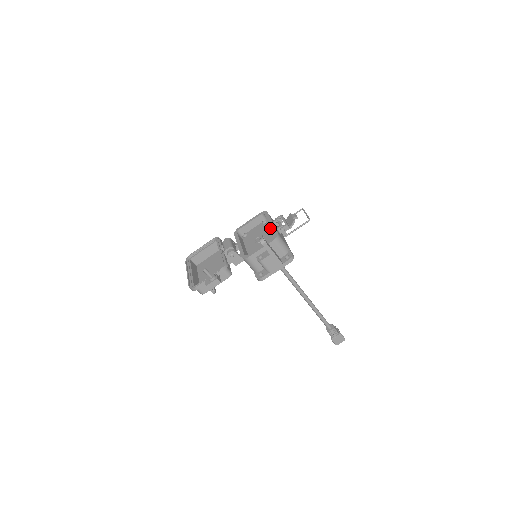
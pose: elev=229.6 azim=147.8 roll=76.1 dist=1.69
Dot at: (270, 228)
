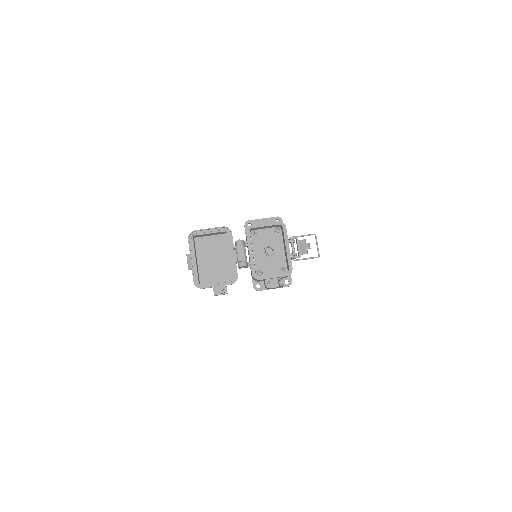
Dot at: (282, 244)
